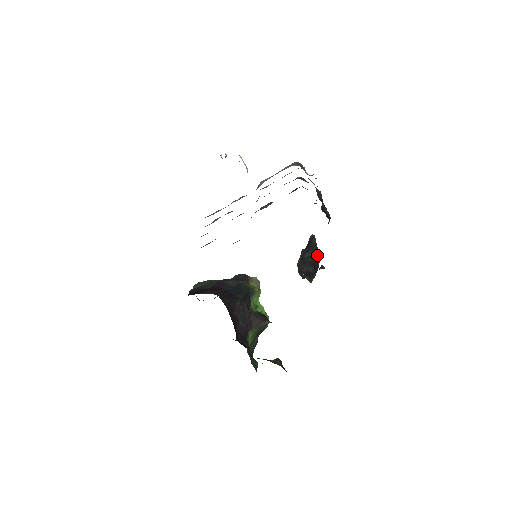
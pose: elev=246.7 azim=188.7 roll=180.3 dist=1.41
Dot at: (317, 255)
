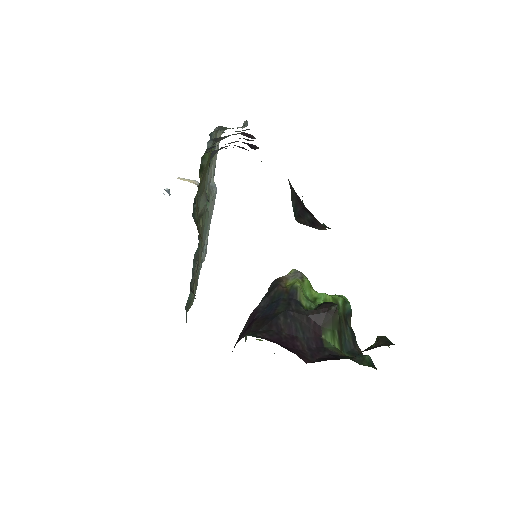
Dot at: (297, 197)
